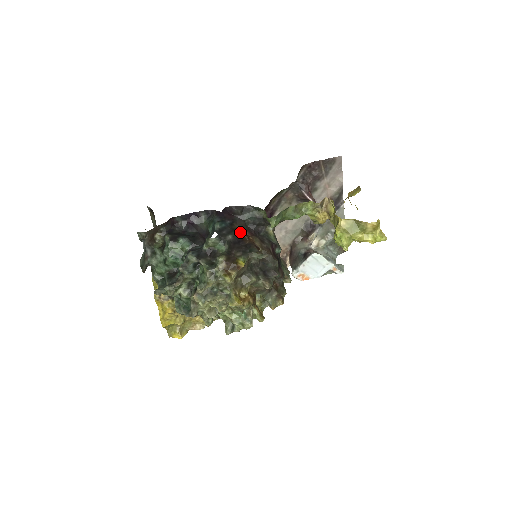
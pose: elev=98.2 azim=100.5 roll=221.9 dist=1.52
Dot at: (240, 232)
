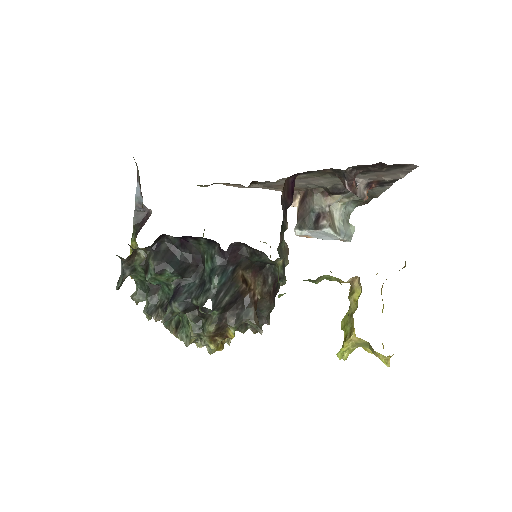
Dot at: (241, 285)
